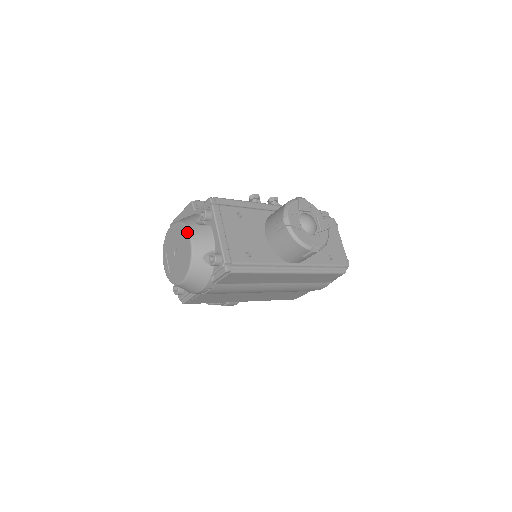
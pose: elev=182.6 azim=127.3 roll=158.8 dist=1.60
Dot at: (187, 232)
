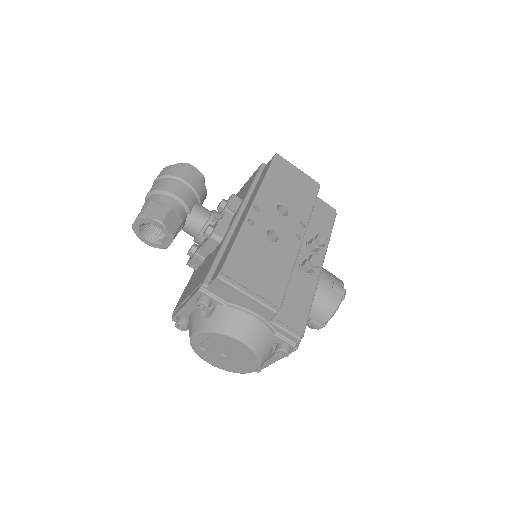
Dot at: (258, 367)
